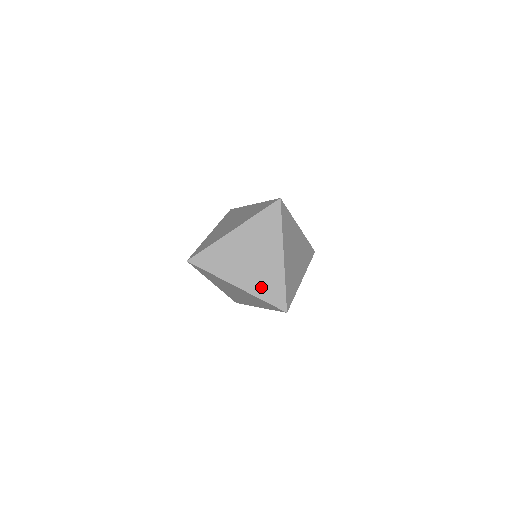
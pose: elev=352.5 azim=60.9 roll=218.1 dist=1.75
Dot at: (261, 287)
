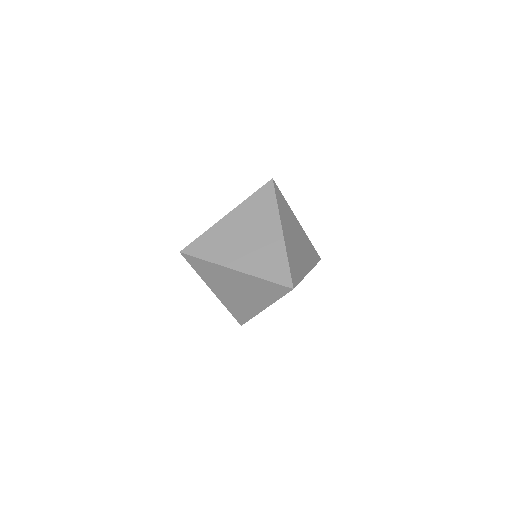
Dot at: (261, 266)
